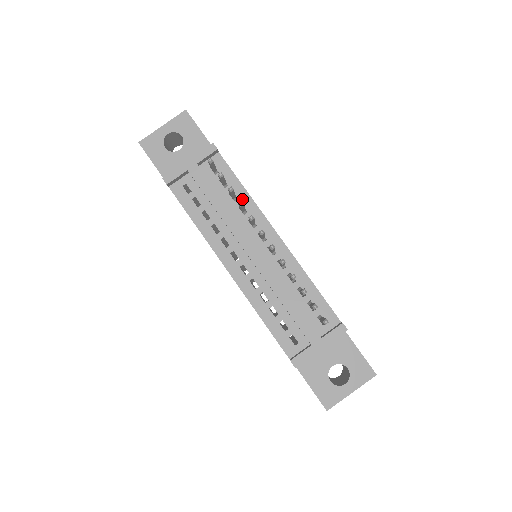
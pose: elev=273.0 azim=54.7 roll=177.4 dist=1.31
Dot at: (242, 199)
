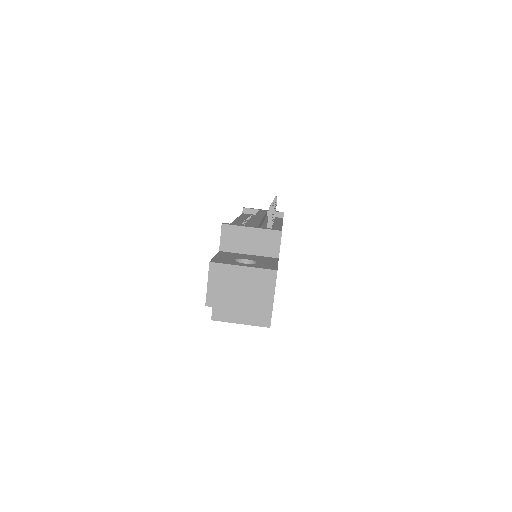
Dot at: (277, 221)
